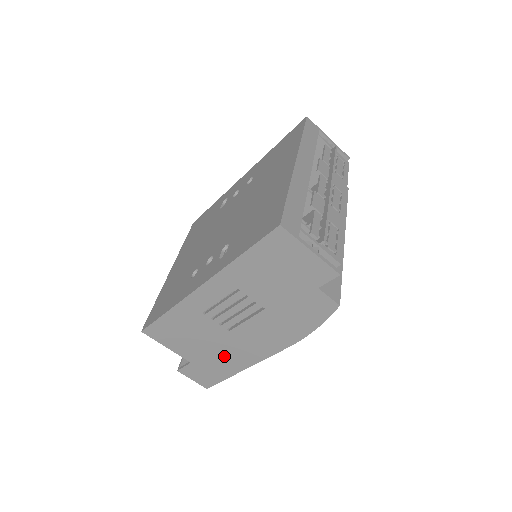
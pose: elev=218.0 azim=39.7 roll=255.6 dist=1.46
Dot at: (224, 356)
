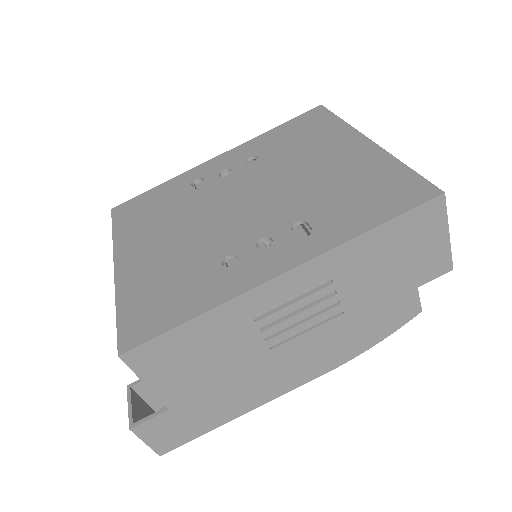
Dot at: (230, 394)
